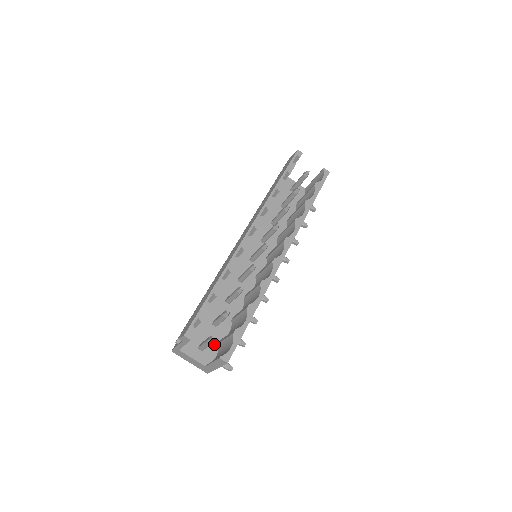
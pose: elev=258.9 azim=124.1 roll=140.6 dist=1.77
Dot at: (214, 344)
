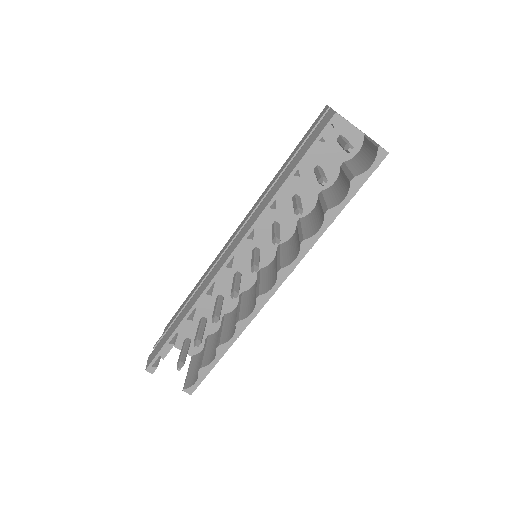
Dot at: occluded
